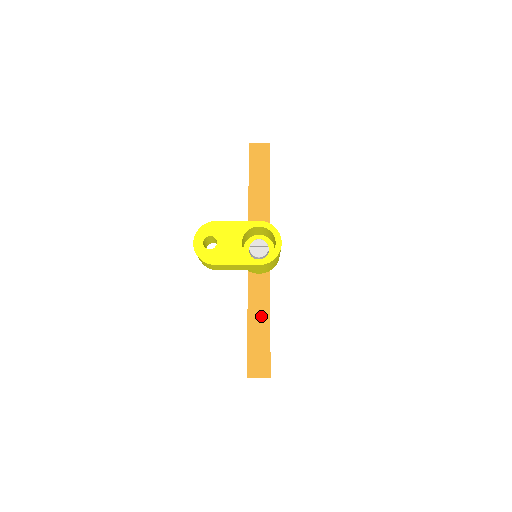
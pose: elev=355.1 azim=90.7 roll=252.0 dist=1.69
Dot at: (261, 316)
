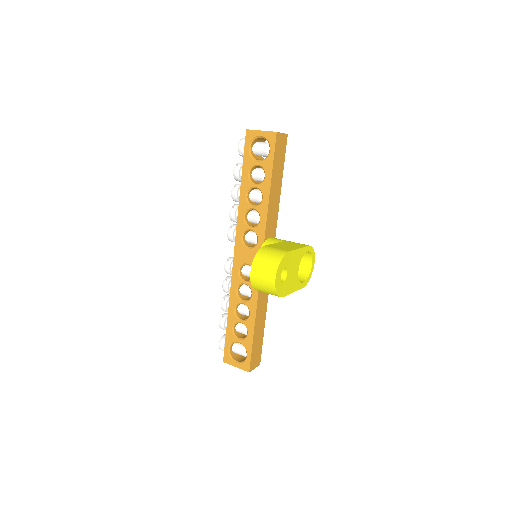
Dot at: (262, 316)
